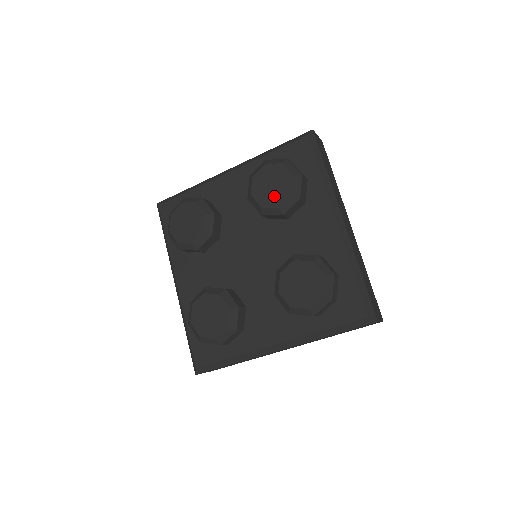
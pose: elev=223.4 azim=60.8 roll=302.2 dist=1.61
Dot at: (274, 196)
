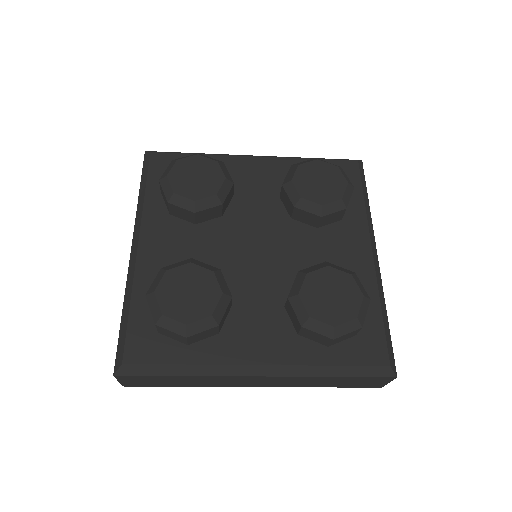
Dot at: (320, 192)
